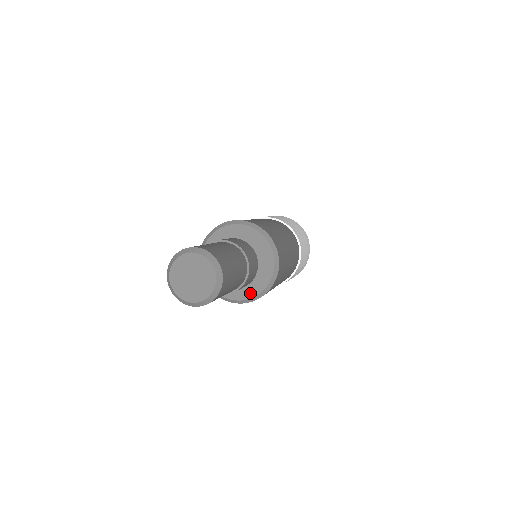
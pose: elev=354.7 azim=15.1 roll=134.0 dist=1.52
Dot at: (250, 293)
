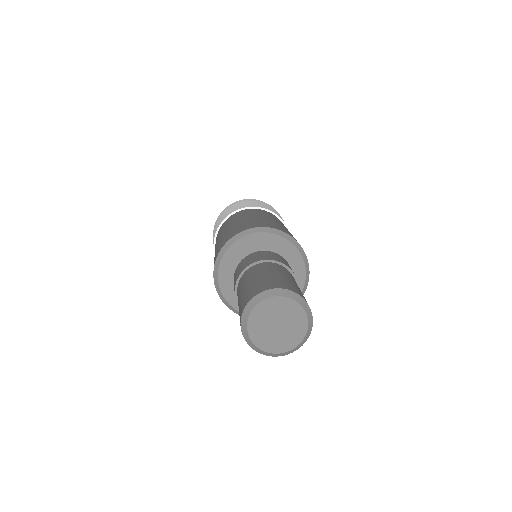
Dot at: occluded
